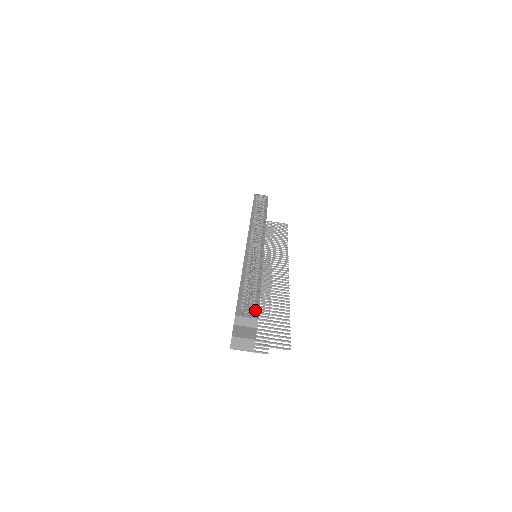
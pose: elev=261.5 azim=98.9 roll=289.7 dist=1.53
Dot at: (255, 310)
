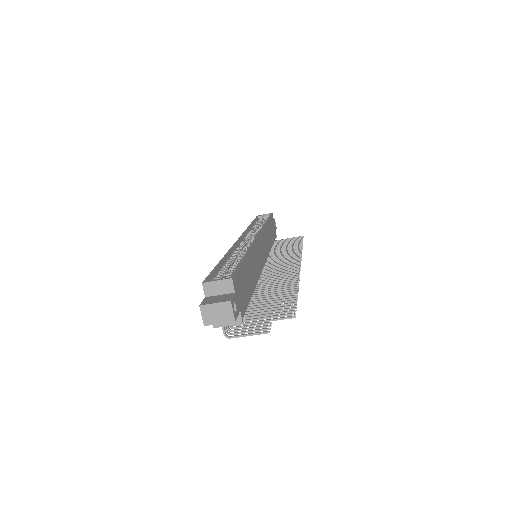
Dot at: occluded
